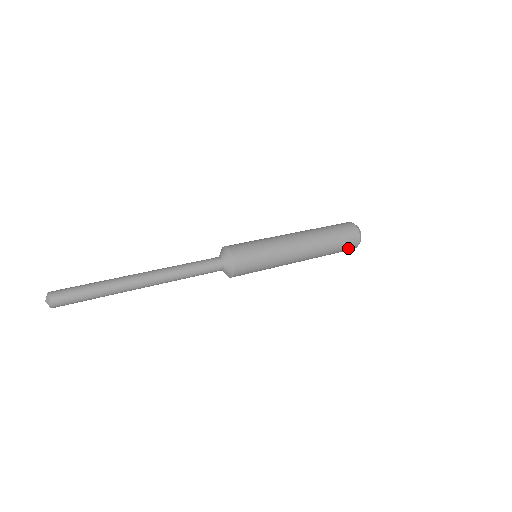
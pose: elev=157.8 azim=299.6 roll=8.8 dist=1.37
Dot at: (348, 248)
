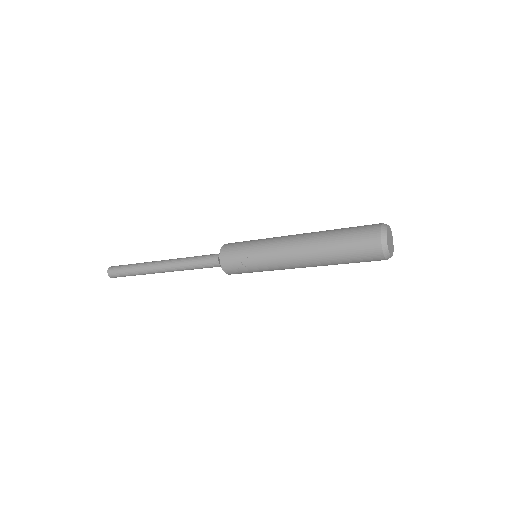
Dot at: (364, 235)
